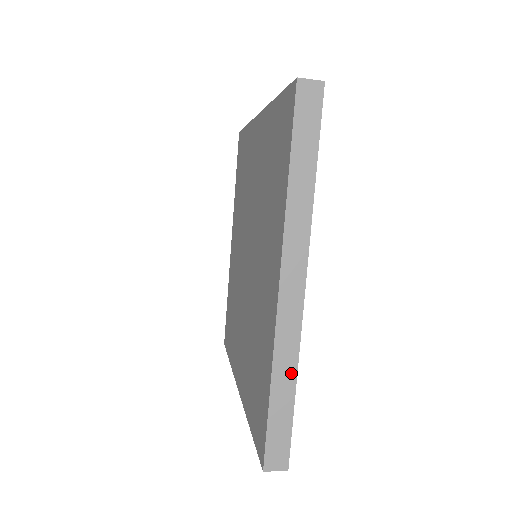
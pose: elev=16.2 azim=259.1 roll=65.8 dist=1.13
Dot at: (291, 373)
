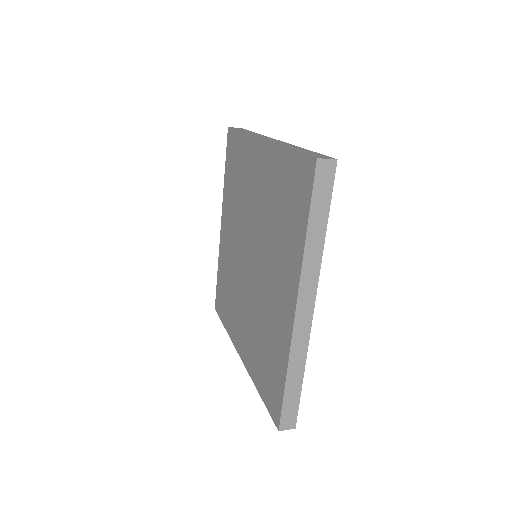
Dot at: (301, 367)
